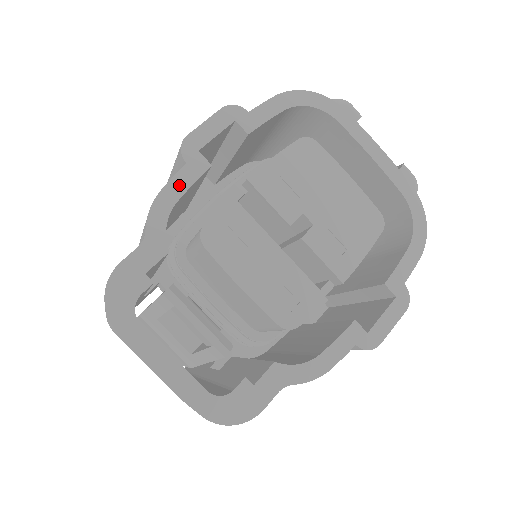
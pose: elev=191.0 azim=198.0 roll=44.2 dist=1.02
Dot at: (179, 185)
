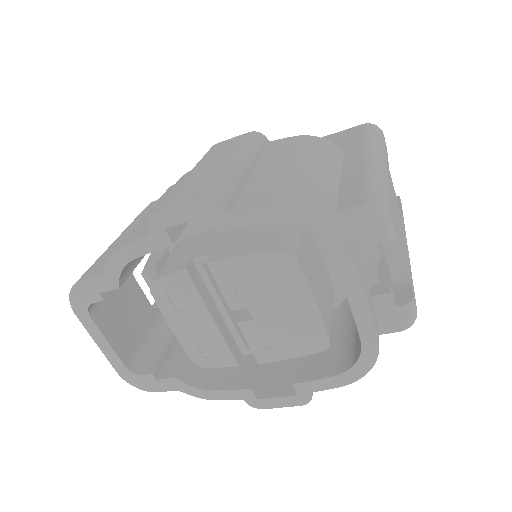
Dot at: (139, 248)
